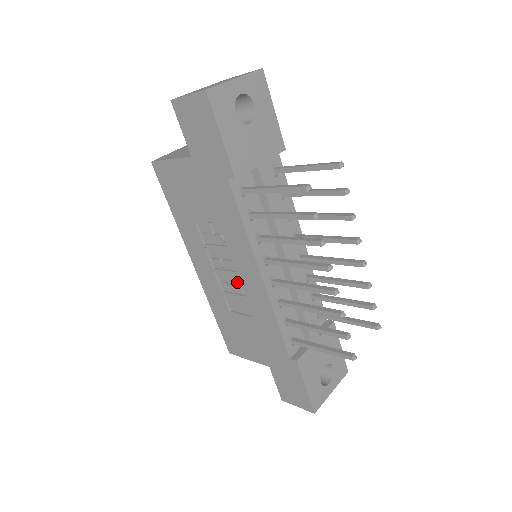
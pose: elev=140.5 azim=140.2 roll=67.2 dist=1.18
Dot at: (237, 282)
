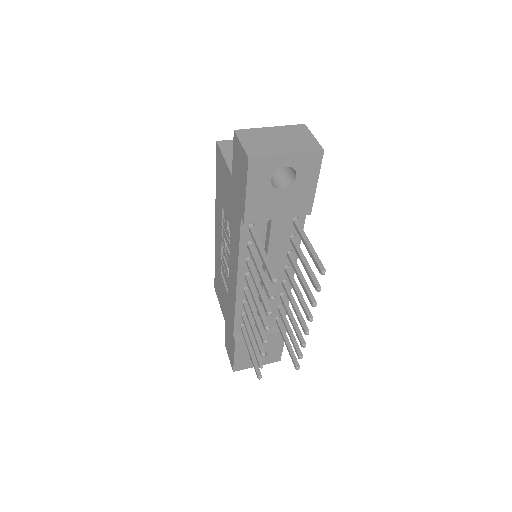
Dot at: occluded
